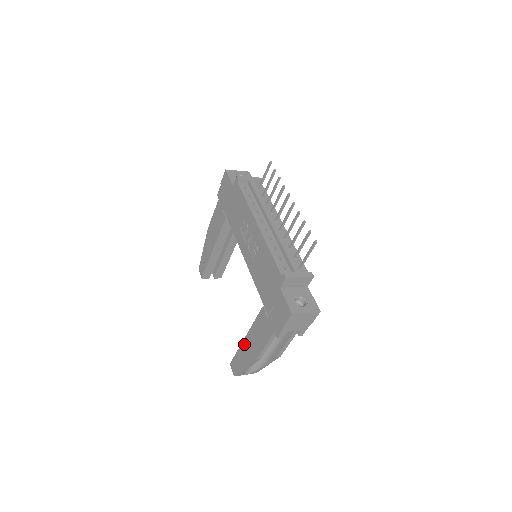
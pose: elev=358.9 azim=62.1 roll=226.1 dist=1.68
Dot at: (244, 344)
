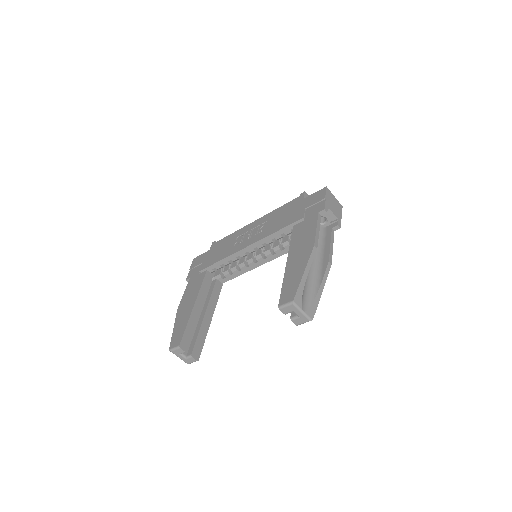
Dot at: (289, 265)
